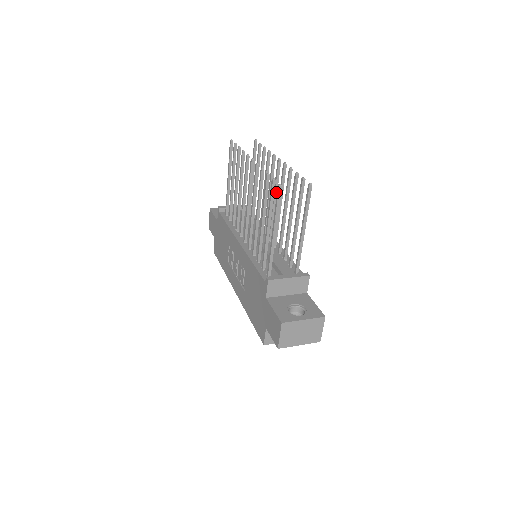
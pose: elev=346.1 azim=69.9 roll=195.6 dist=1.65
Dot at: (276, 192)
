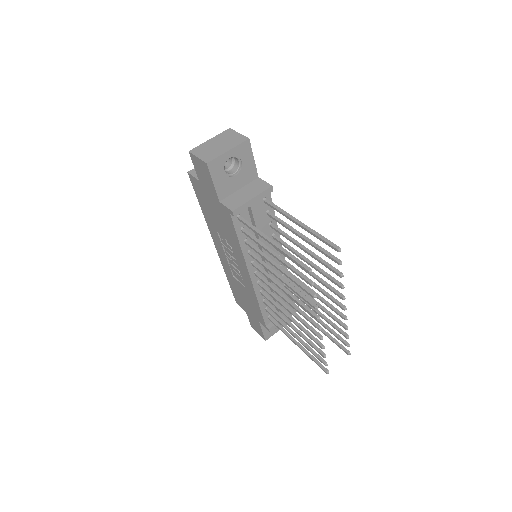
Dot at: (318, 288)
